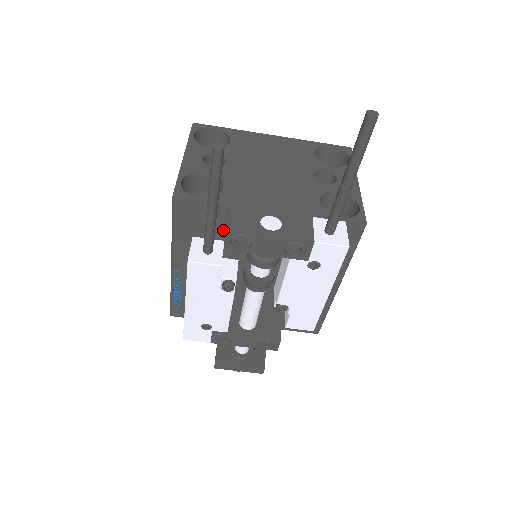
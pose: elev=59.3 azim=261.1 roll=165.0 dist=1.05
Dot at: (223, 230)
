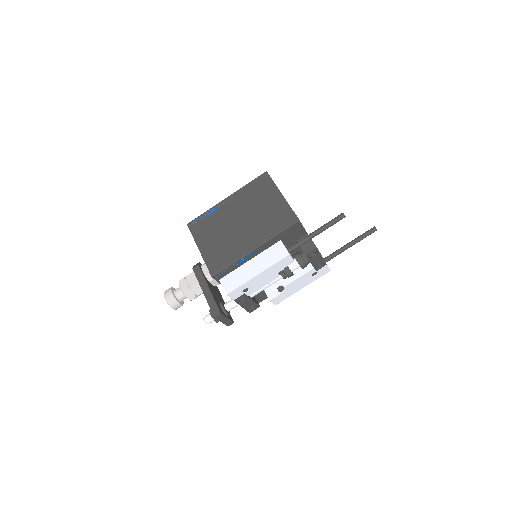
Dot at: (292, 243)
